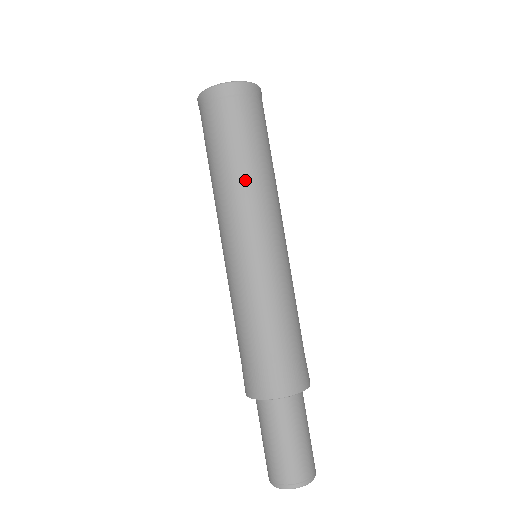
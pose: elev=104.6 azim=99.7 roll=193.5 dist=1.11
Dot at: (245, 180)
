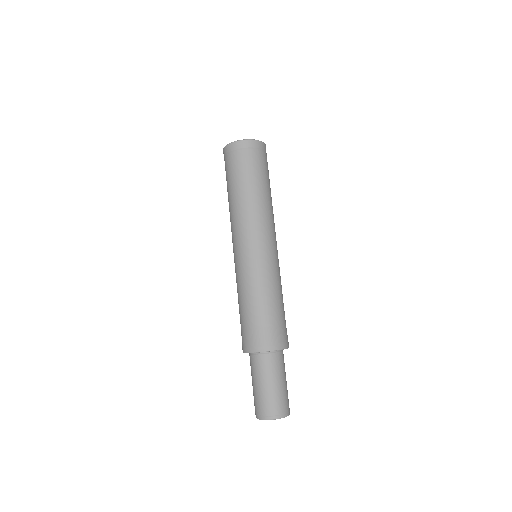
Dot at: (254, 202)
